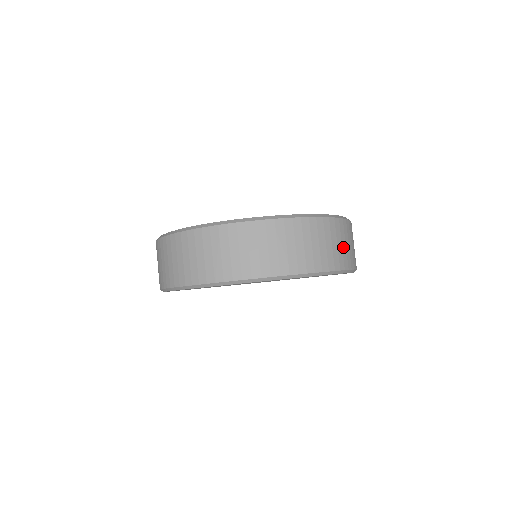
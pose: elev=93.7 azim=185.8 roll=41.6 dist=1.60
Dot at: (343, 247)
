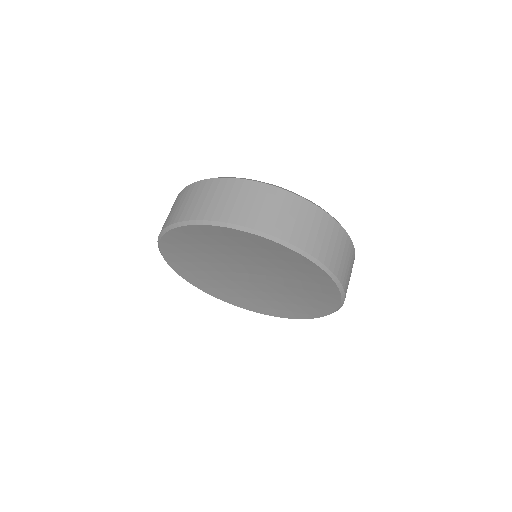
Dot at: (349, 275)
